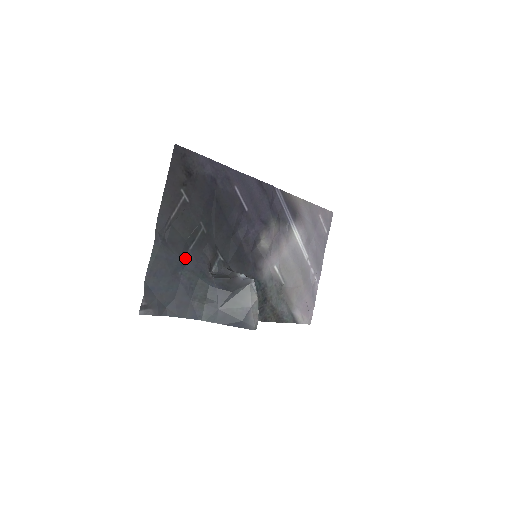
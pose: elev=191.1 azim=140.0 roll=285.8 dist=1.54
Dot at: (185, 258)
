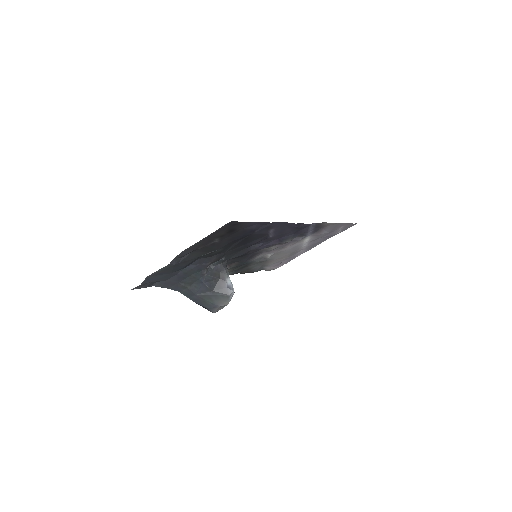
Dot at: (191, 263)
